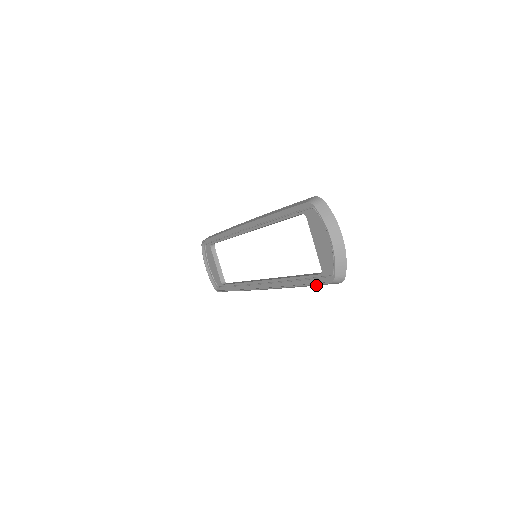
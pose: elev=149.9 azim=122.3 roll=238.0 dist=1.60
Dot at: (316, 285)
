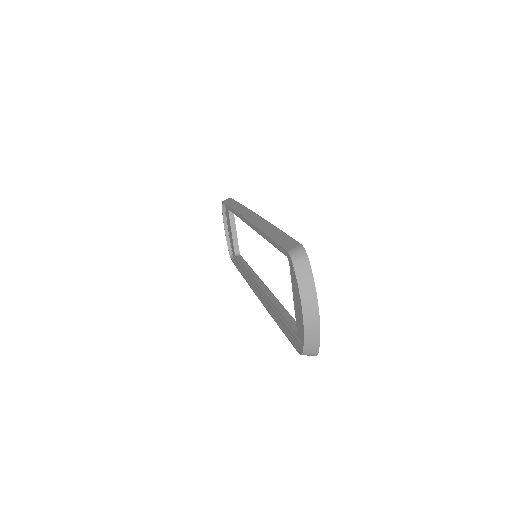
Dot at: occluded
